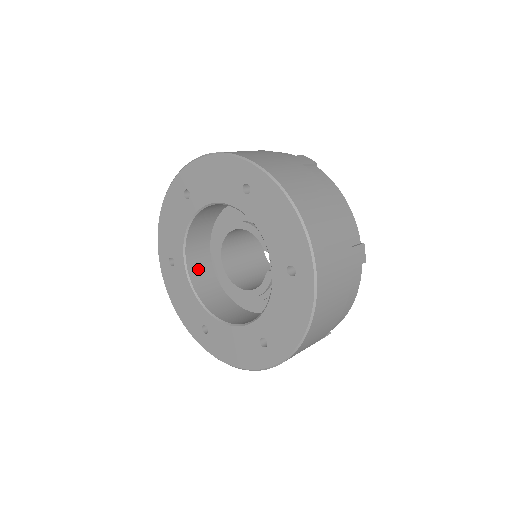
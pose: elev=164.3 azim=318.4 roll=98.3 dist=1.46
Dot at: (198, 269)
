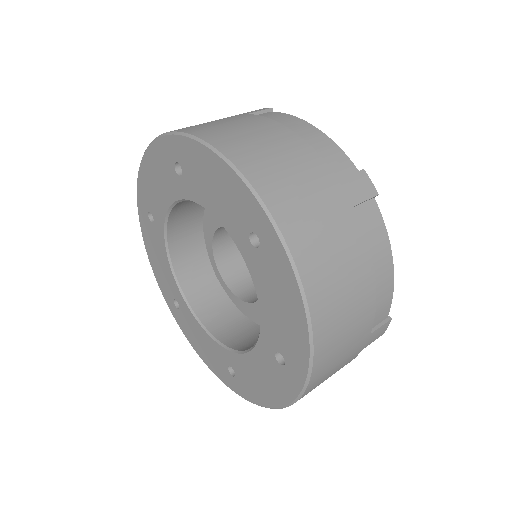
Dot at: (182, 236)
